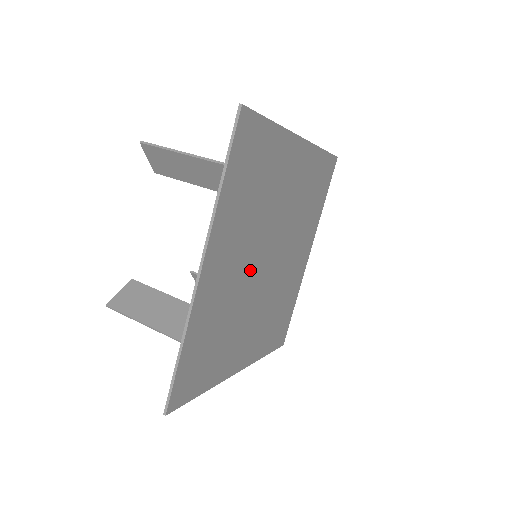
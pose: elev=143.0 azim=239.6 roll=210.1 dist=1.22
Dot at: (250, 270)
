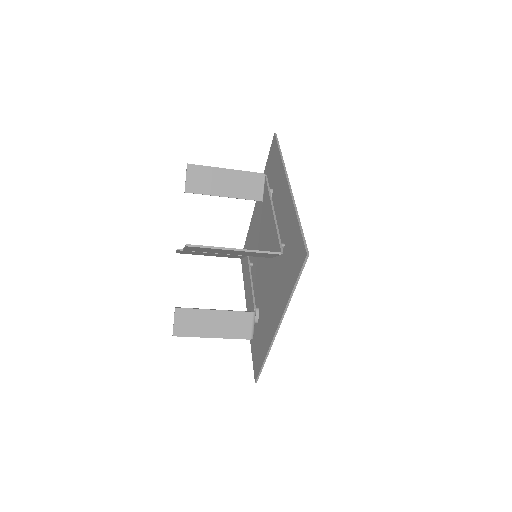
Dot at: occluded
